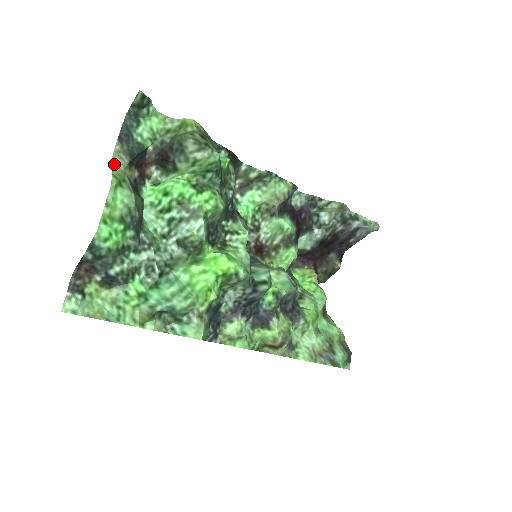
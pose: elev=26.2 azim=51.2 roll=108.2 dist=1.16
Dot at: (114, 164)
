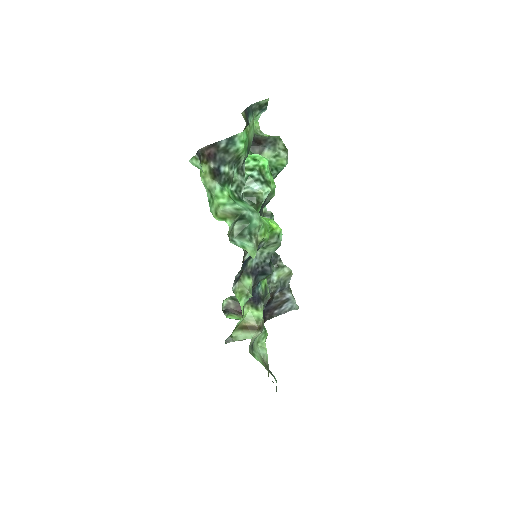
Dot at: occluded
